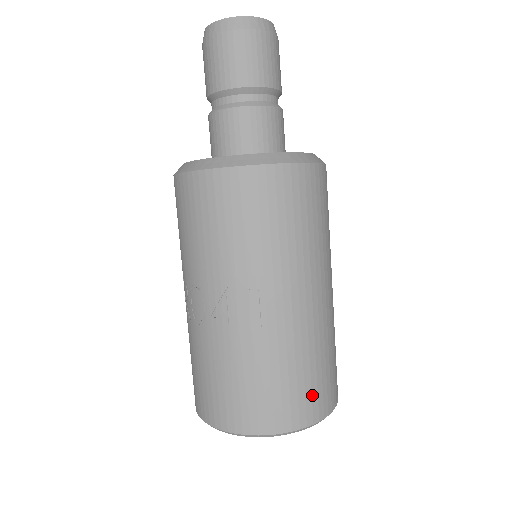
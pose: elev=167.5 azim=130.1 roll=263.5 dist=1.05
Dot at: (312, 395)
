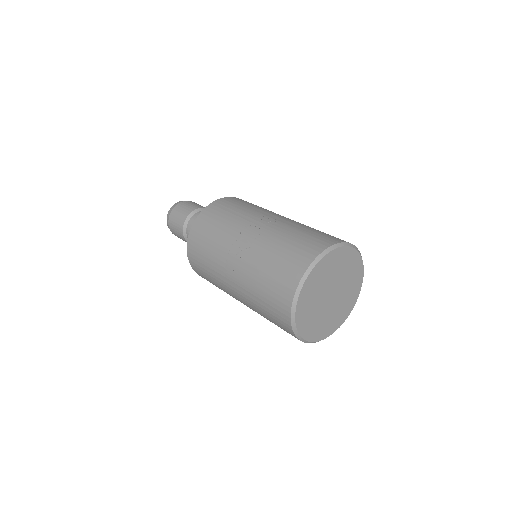
Dot at: occluded
